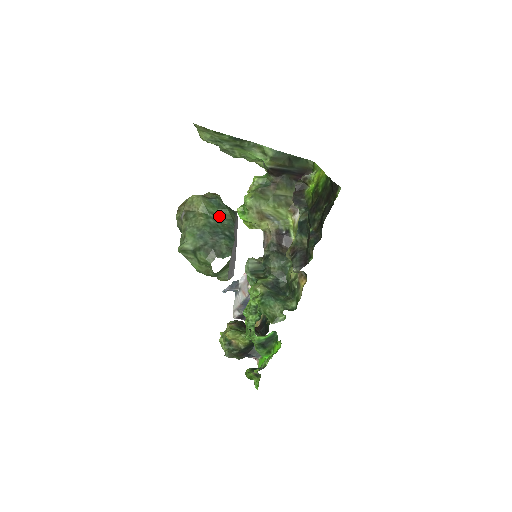
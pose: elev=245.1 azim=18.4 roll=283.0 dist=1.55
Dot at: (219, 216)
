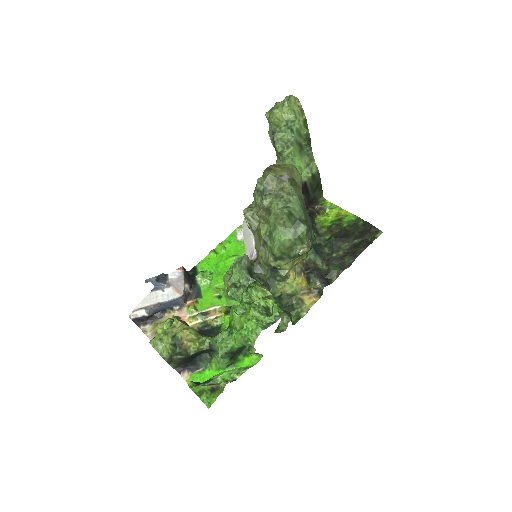
Dot at: occluded
